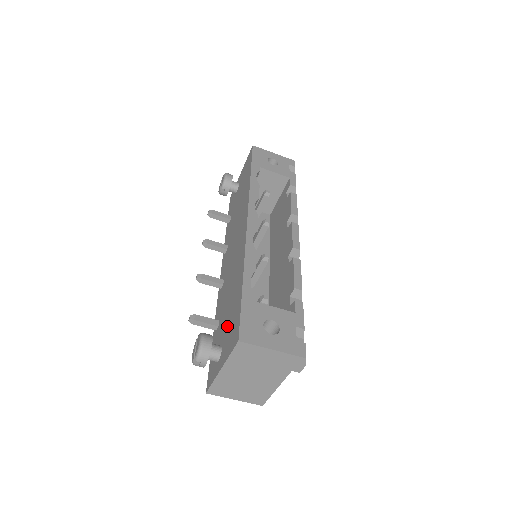
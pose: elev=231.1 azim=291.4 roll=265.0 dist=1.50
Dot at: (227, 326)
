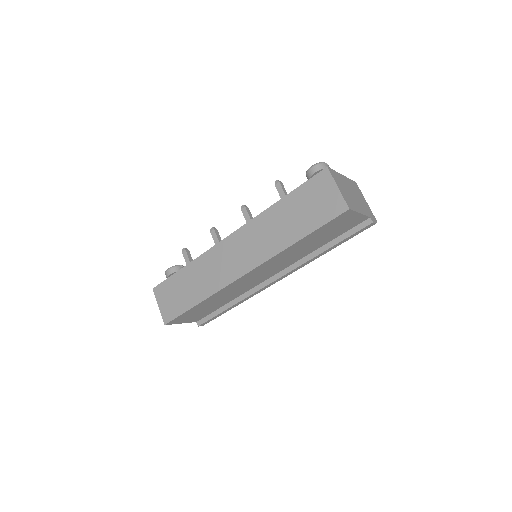
Dot at: occluded
